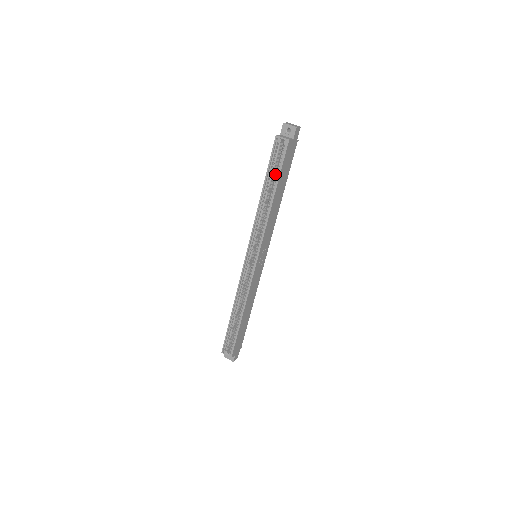
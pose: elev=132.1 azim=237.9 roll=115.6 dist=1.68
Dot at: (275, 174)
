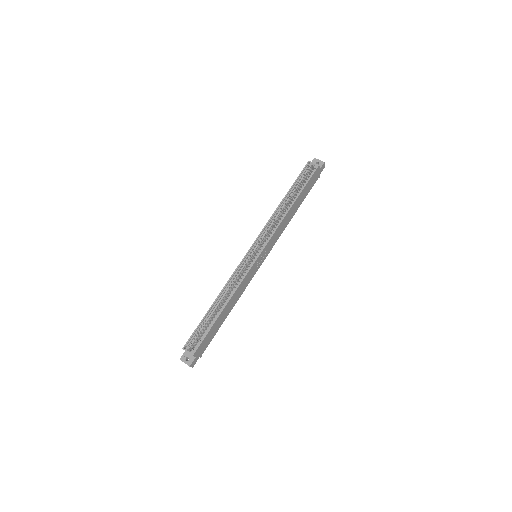
Dot at: occluded
